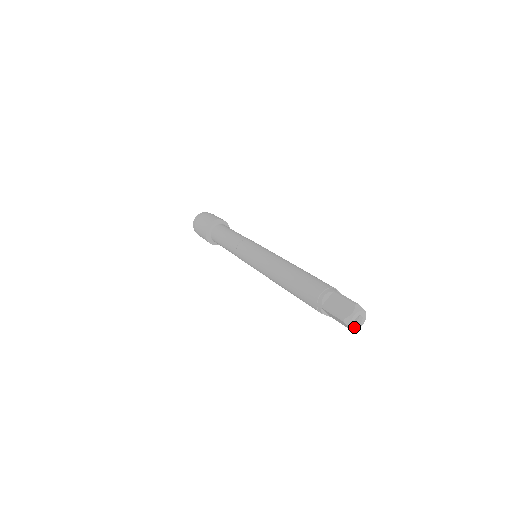
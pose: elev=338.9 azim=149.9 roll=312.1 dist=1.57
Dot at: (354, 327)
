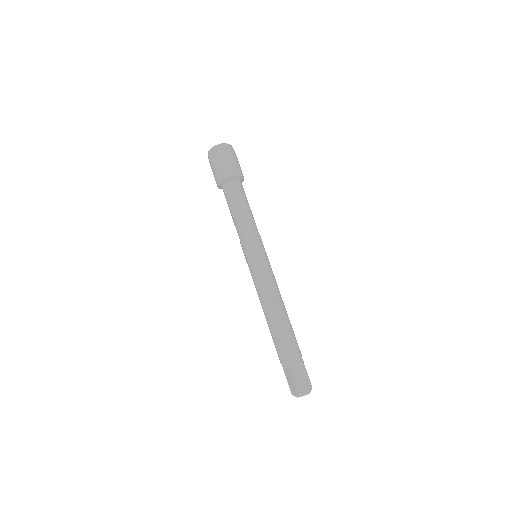
Dot at: occluded
